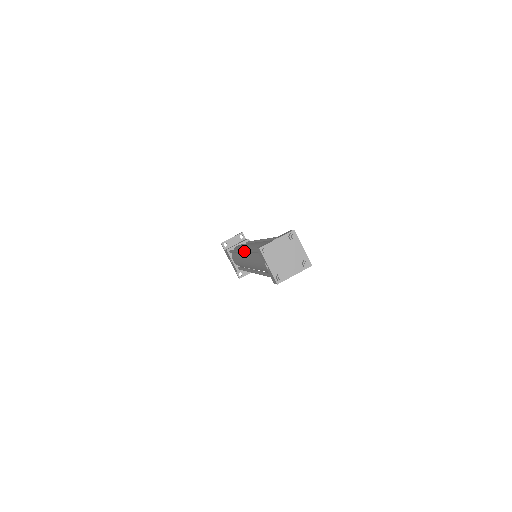
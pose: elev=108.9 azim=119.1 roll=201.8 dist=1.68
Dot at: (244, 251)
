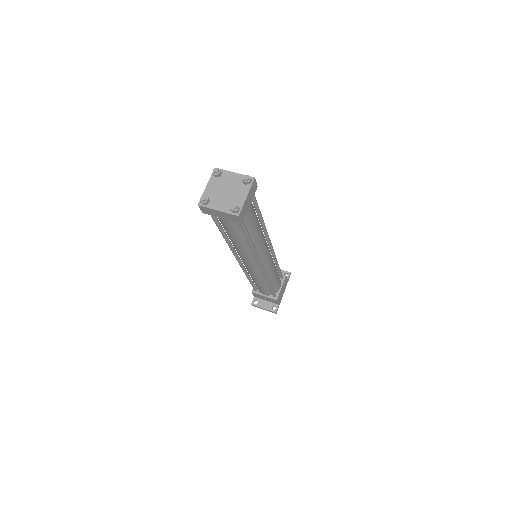
Dot at: occluded
